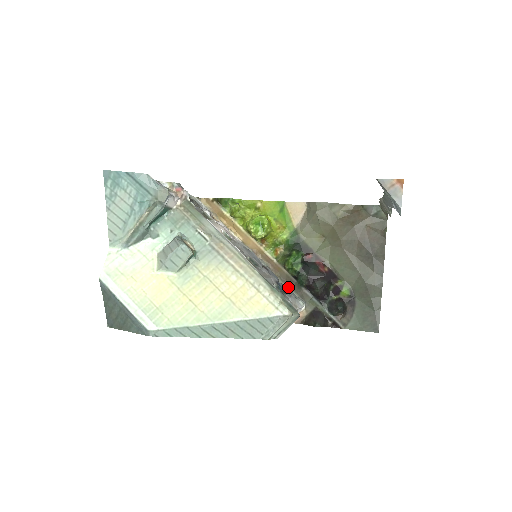
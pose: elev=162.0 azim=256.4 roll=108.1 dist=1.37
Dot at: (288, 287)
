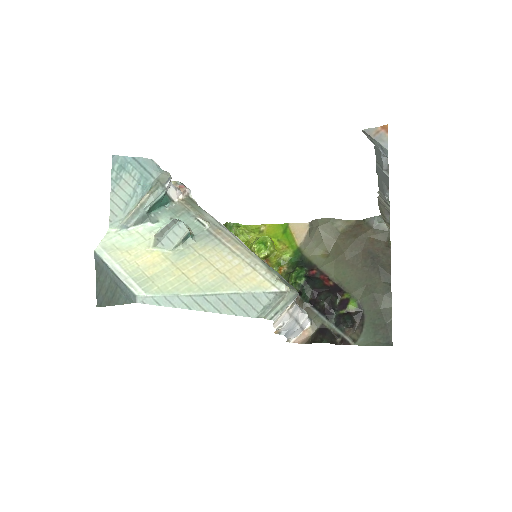
Dot at: occluded
